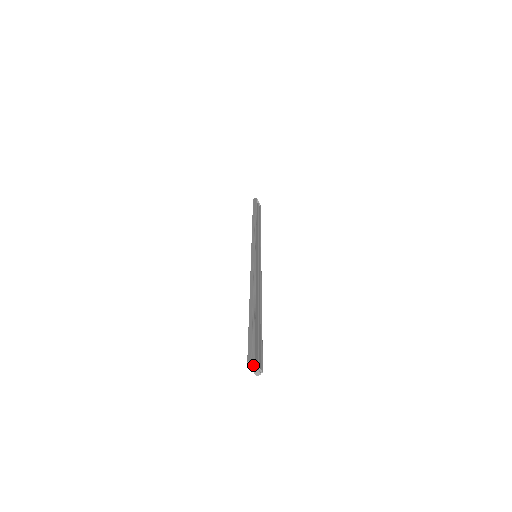
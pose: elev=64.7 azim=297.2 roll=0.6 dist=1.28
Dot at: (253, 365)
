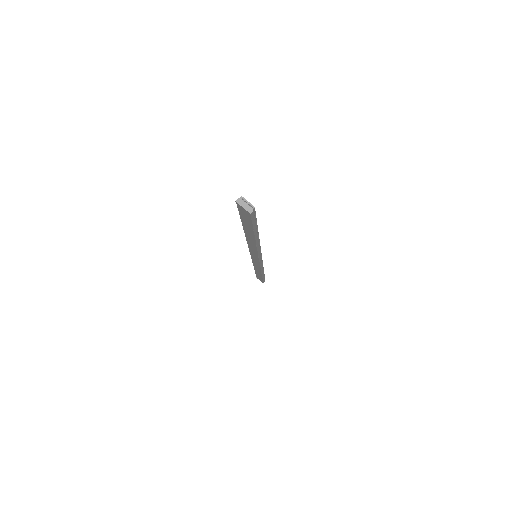
Dot at: (242, 202)
